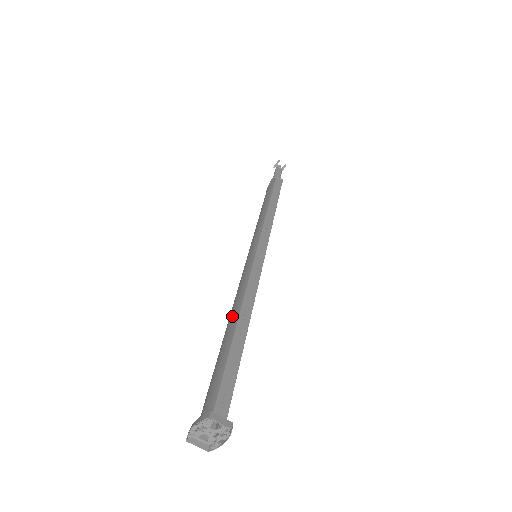
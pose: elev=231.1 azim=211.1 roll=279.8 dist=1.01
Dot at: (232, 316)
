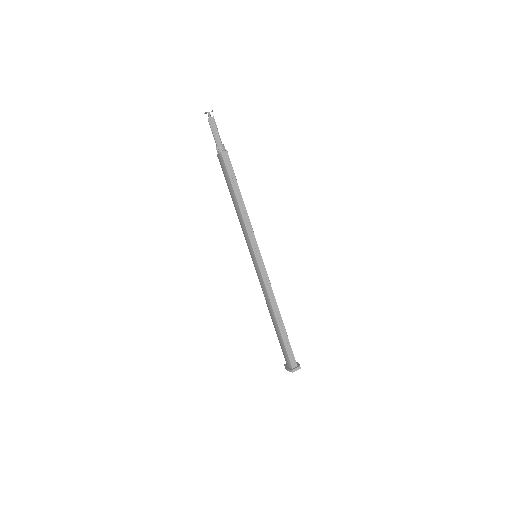
Dot at: (271, 313)
